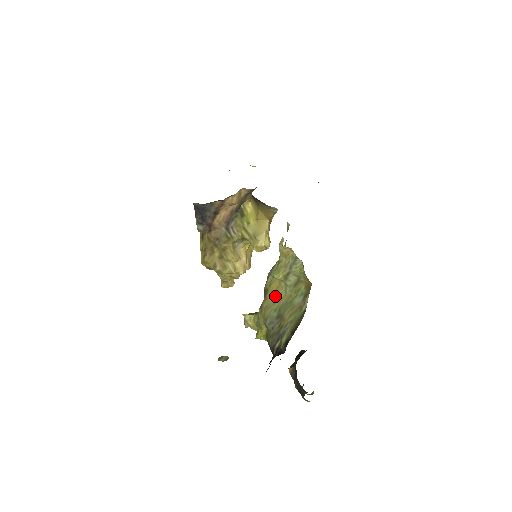
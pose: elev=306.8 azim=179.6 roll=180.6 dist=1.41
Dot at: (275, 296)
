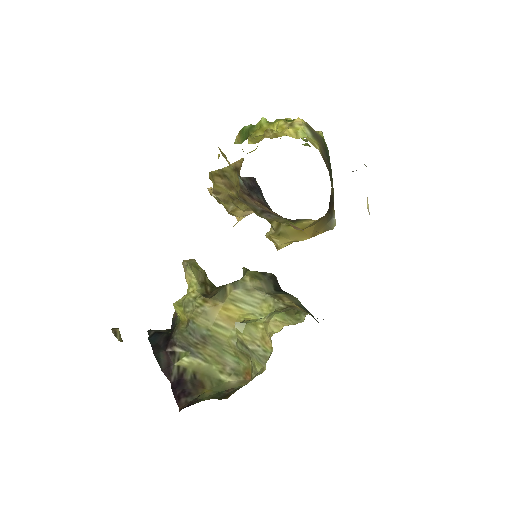
Dot at: (222, 321)
